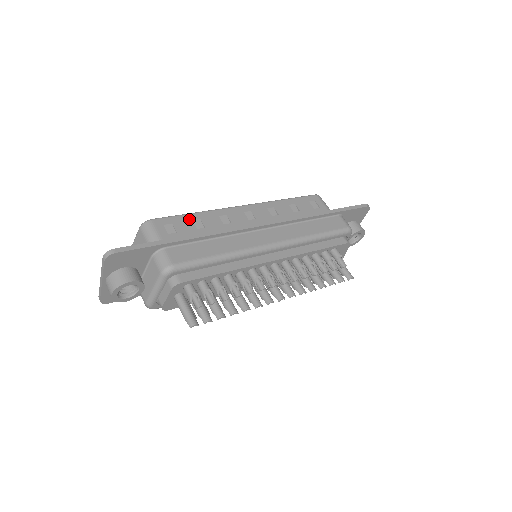
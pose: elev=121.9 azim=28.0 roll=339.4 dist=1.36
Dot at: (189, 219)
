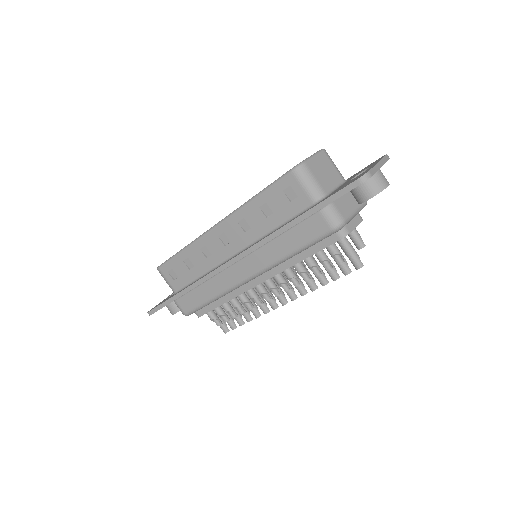
Dot at: (181, 260)
